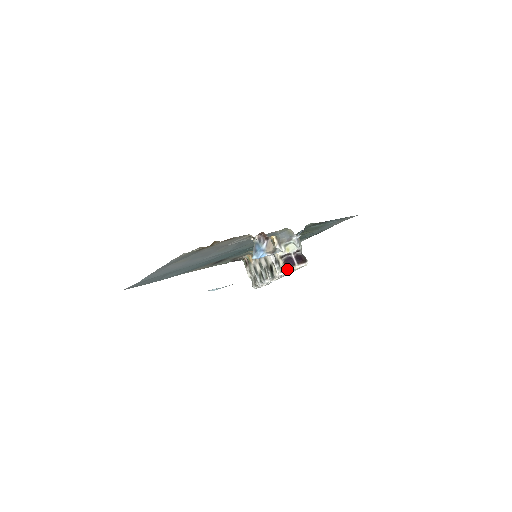
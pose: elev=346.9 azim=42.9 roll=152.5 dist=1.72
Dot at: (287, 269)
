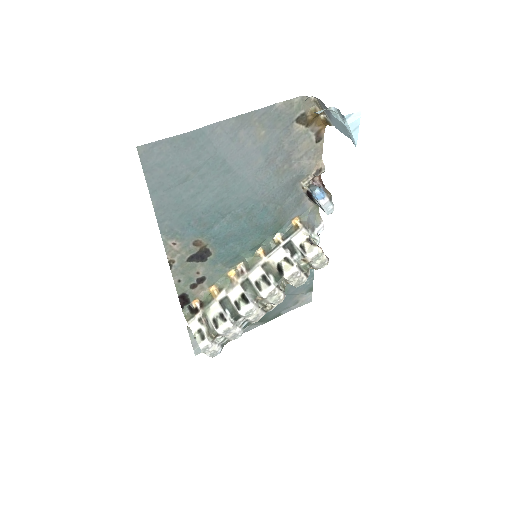
Dot at: (319, 249)
